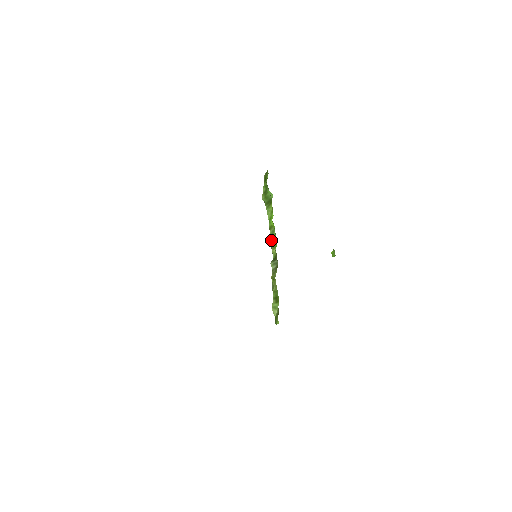
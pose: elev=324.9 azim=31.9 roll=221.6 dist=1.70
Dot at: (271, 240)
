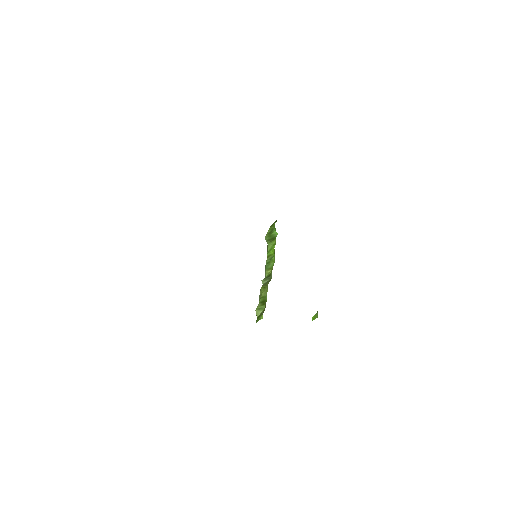
Dot at: (267, 264)
